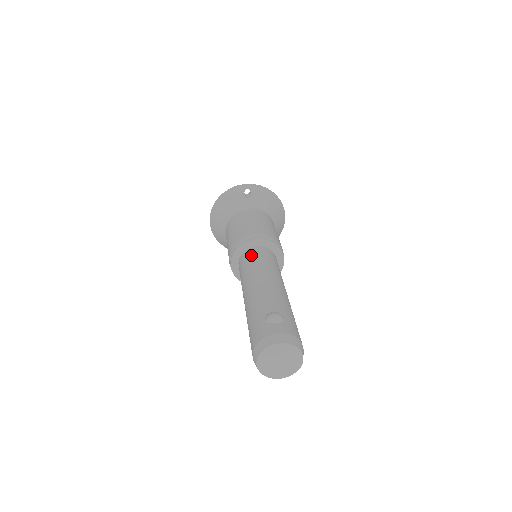
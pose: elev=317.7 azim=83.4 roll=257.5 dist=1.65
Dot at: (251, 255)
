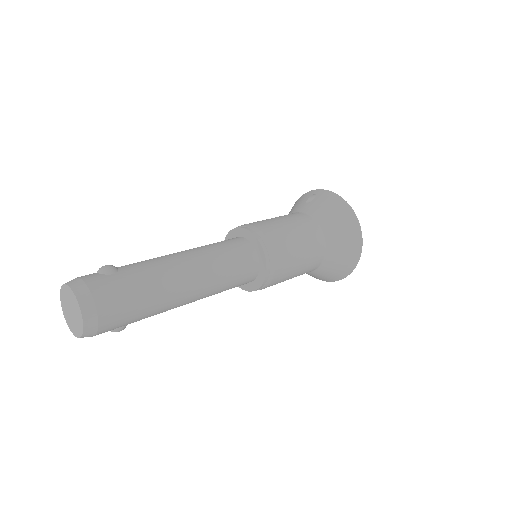
Dot at: occluded
